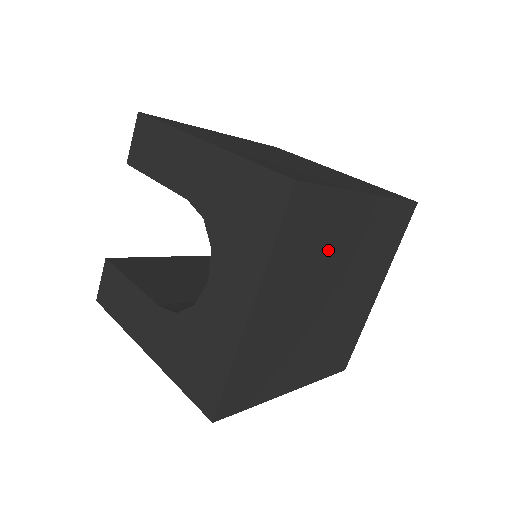
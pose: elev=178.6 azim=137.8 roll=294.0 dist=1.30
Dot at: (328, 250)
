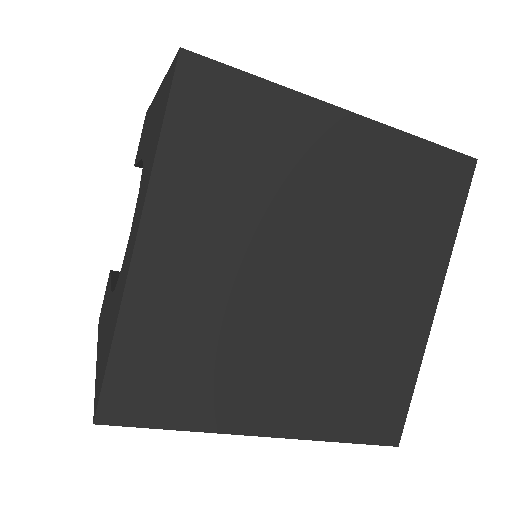
Dot at: (283, 184)
